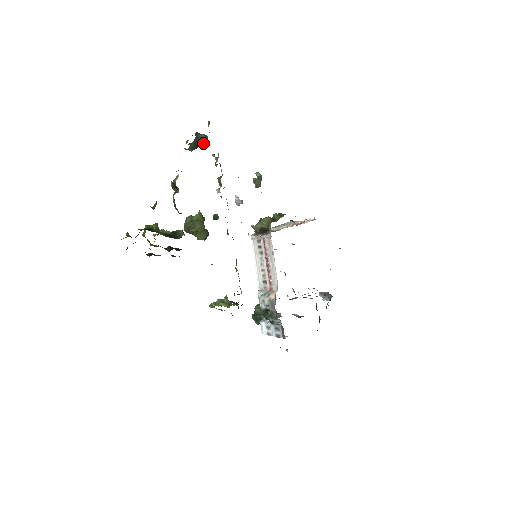
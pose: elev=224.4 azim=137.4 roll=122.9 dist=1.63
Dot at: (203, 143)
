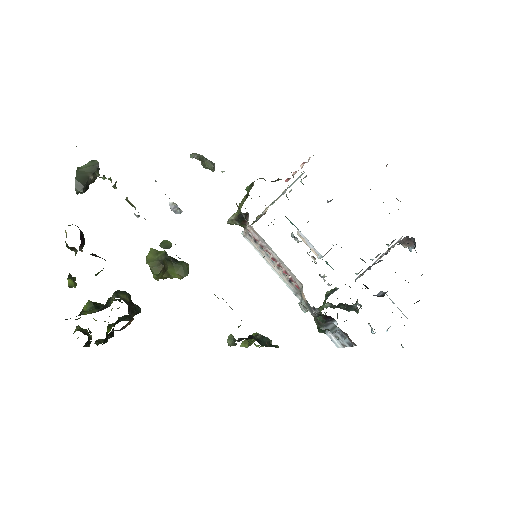
Dot at: (96, 172)
